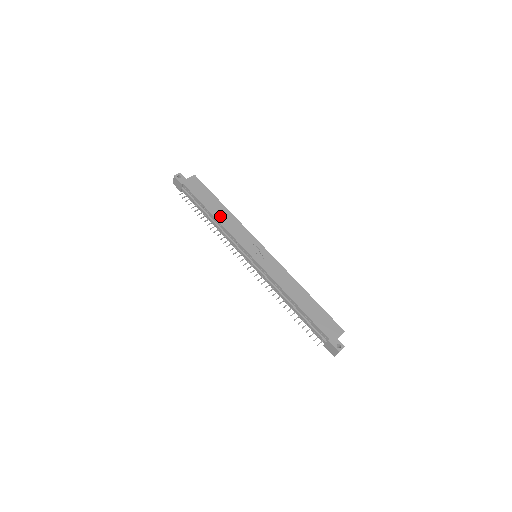
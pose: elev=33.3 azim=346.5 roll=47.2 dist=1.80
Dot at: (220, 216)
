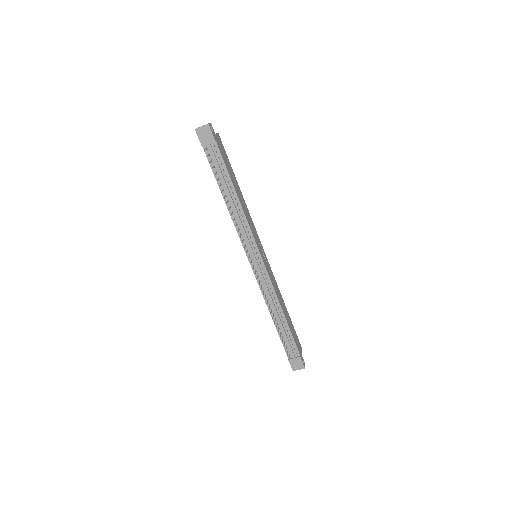
Dot at: (241, 199)
